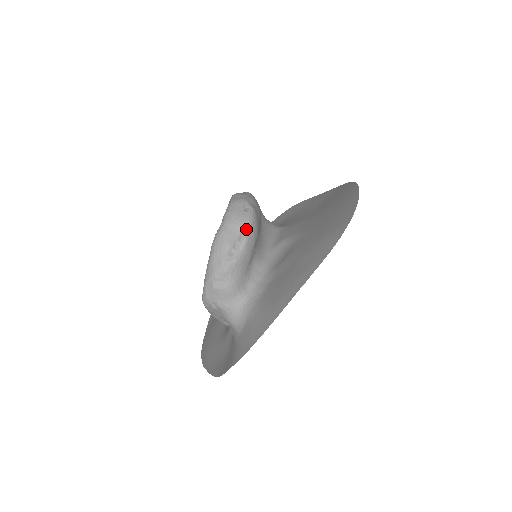
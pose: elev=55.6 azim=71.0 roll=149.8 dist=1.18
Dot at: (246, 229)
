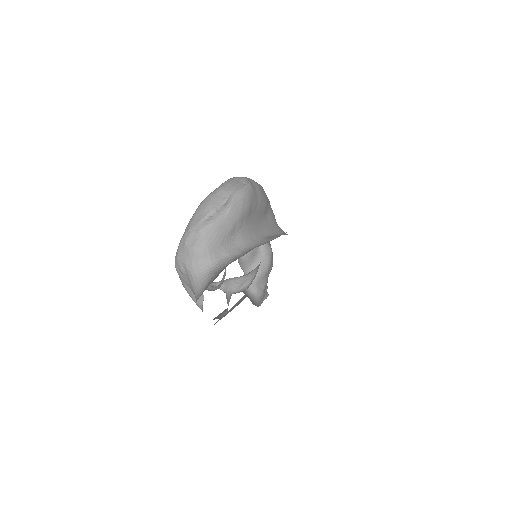
Dot at: (234, 197)
